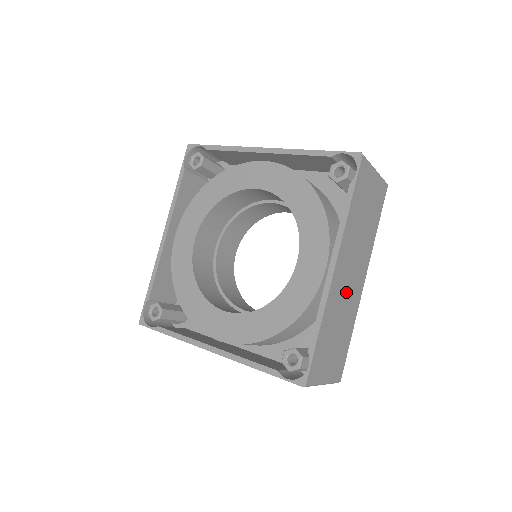
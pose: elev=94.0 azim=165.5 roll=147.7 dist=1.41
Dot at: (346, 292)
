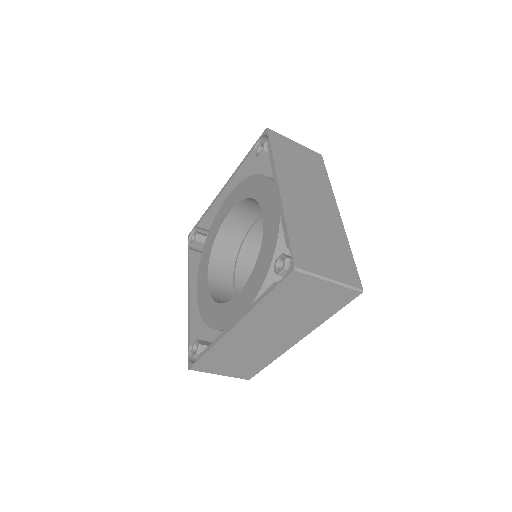
Dot at: (258, 341)
